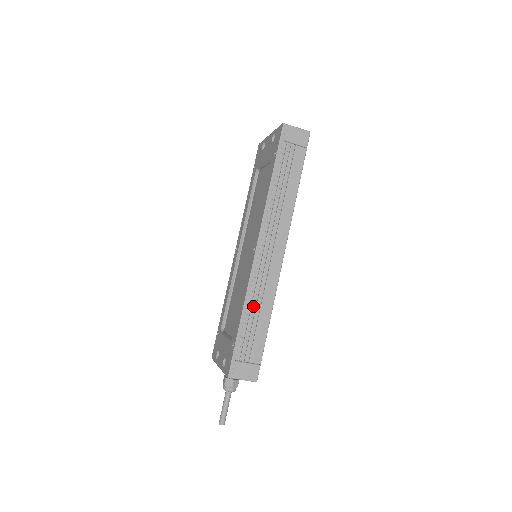
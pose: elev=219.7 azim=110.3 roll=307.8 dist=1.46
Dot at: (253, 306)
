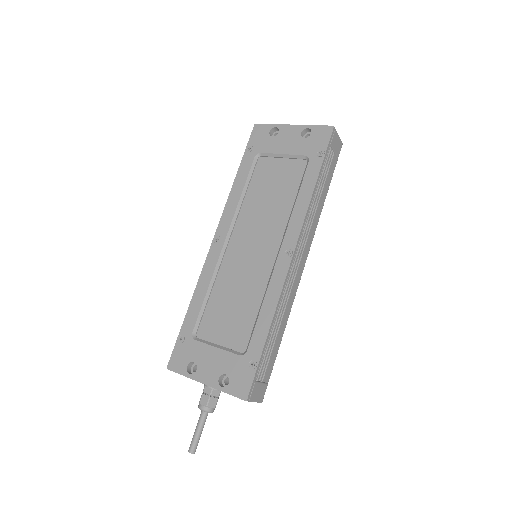
Dot at: (278, 318)
